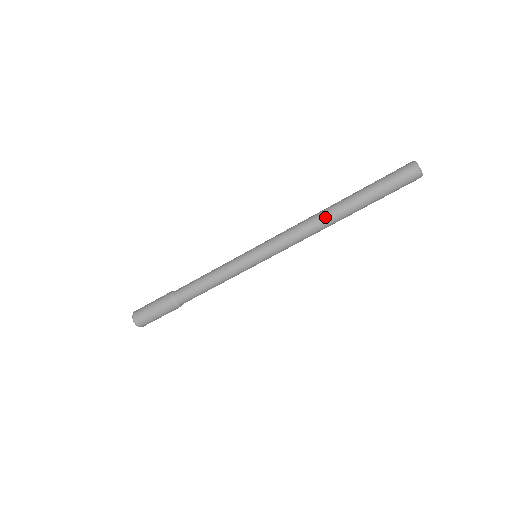
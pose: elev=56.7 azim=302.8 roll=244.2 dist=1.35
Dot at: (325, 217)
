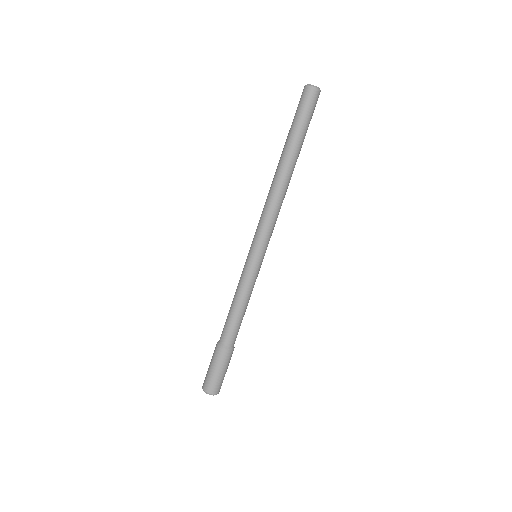
Dot at: (280, 180)
